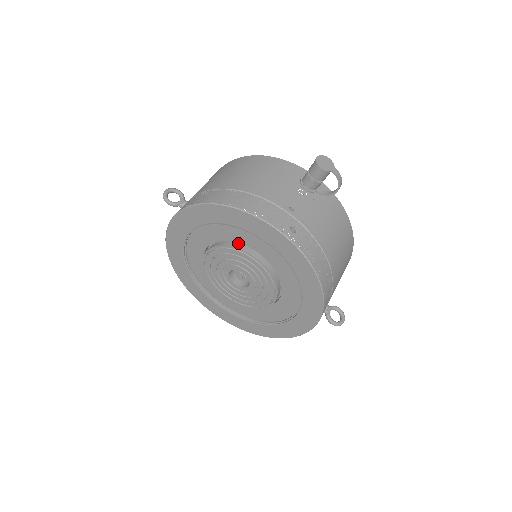
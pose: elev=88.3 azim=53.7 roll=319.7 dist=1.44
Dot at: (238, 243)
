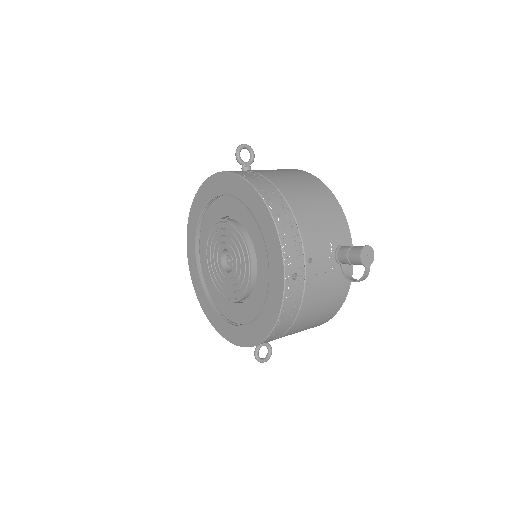
Dot at: (251, 240)
